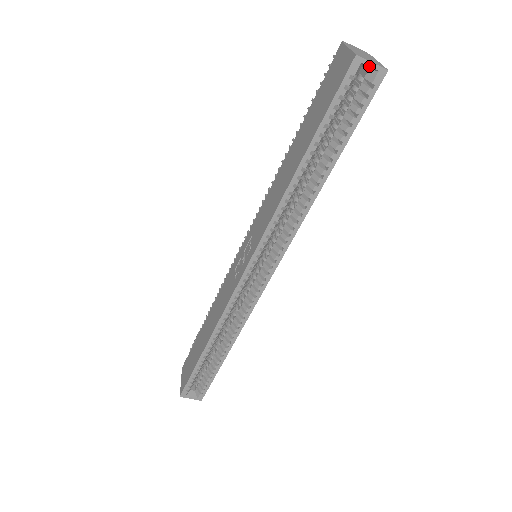
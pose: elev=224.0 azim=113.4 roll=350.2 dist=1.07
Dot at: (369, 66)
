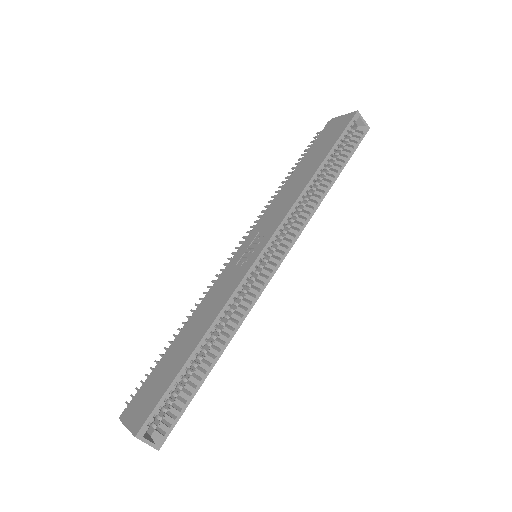
Dot at: (362, 120)
